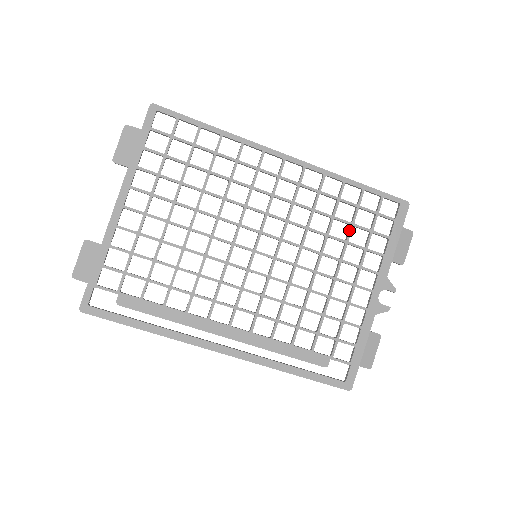
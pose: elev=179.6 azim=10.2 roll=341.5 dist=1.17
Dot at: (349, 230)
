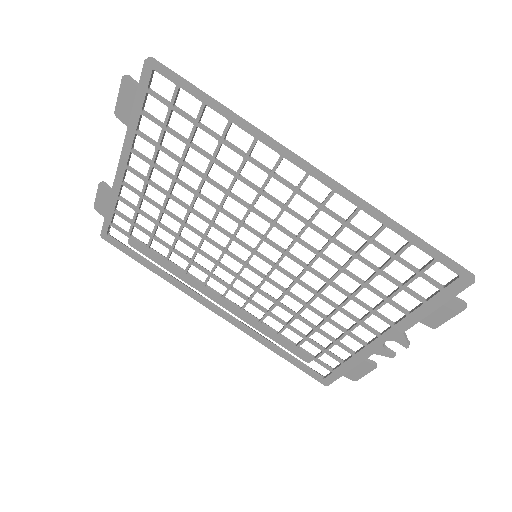
Dot at: (372, 276)
